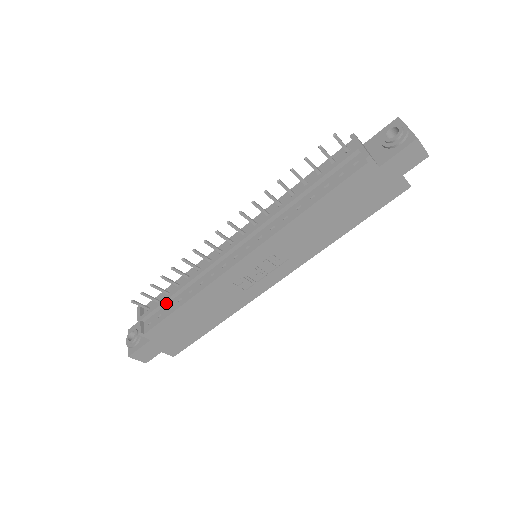
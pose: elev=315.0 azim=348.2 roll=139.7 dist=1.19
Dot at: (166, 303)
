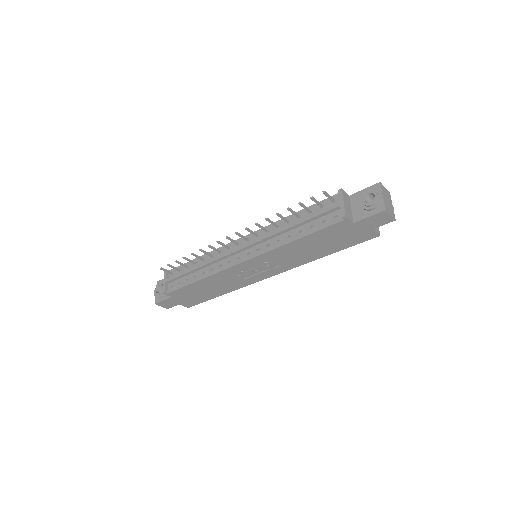
Dot at: (185, 275)
